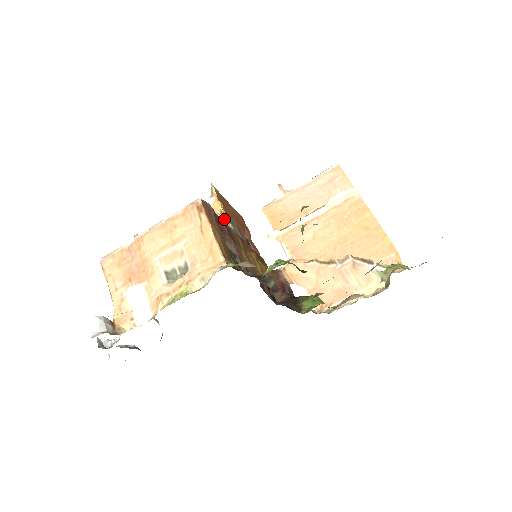
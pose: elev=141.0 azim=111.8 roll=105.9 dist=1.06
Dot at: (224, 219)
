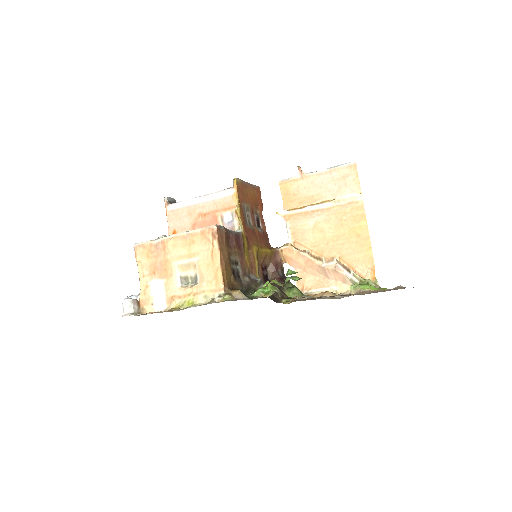
Dot at: (238, 217)
